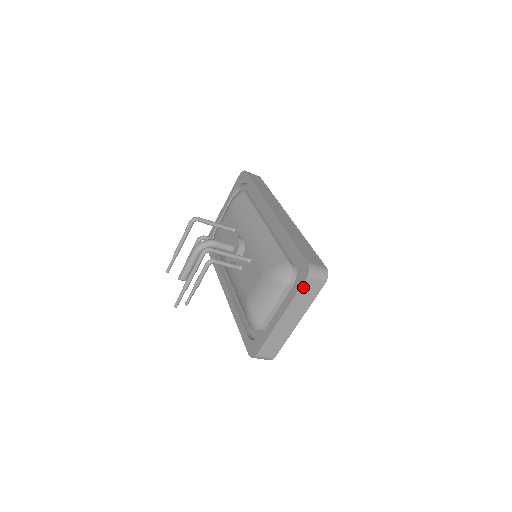
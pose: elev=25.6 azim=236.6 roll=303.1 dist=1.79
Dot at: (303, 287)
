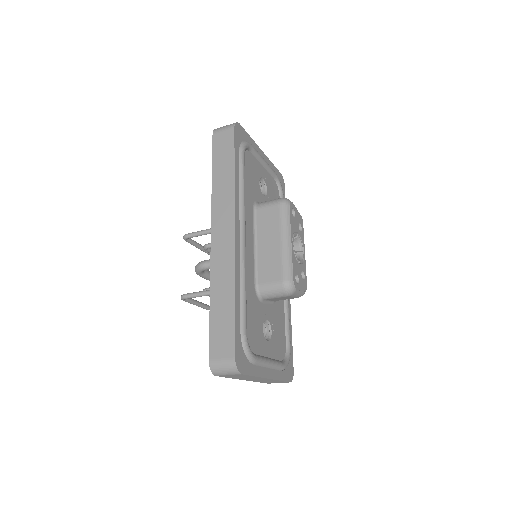
Dot at: (225, 376)
